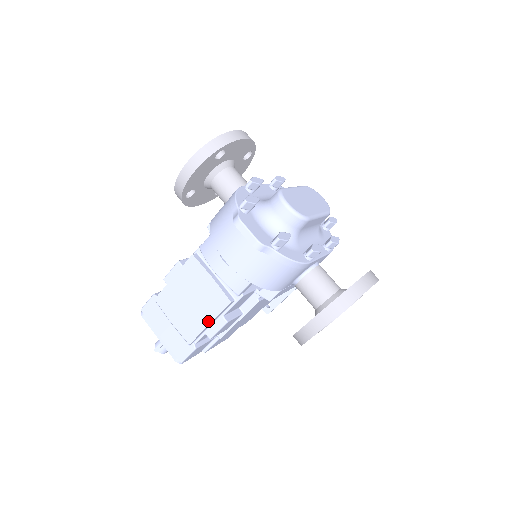
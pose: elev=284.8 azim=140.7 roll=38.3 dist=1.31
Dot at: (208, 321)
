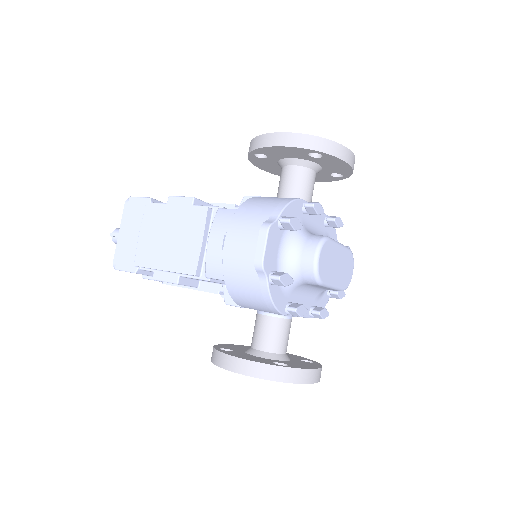
Dot at: (165, 267)
